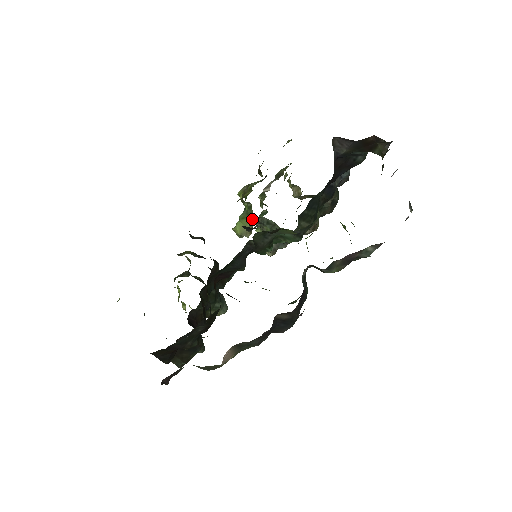
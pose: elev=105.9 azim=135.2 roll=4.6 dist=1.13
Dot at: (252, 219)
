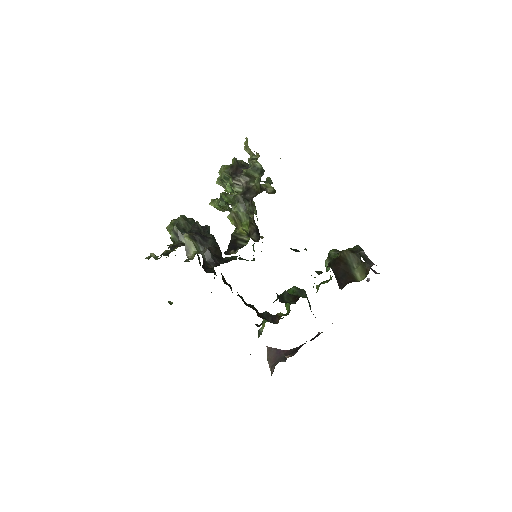
Dot at: occluded
